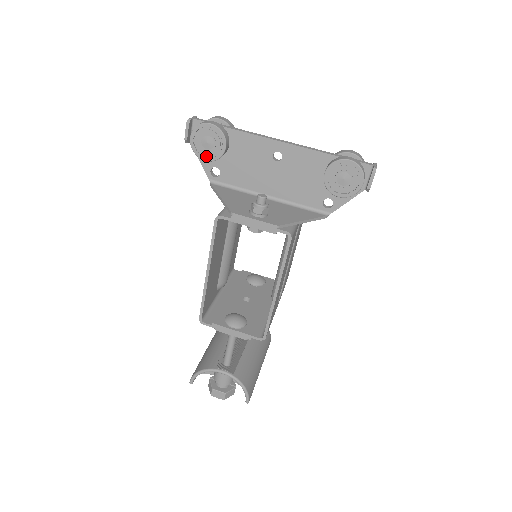
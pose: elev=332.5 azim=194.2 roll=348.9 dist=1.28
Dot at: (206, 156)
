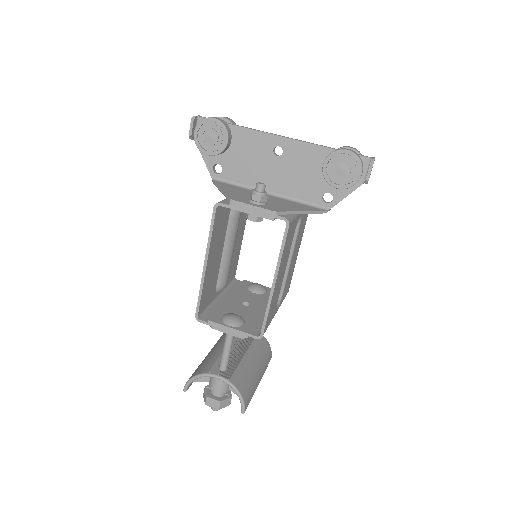
Dot at: (209, 150)
